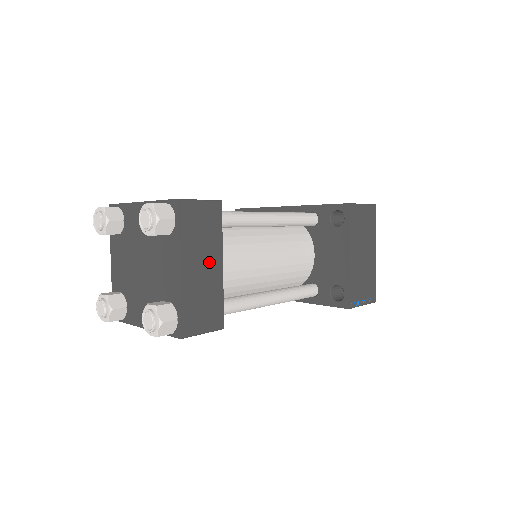
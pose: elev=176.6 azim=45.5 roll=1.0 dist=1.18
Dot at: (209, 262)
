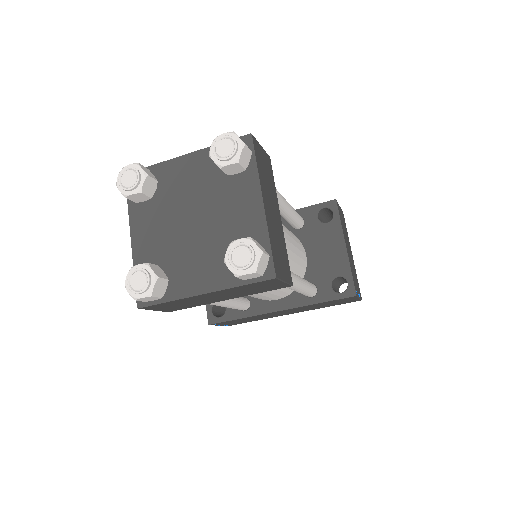
Dot at: (274, 209)
